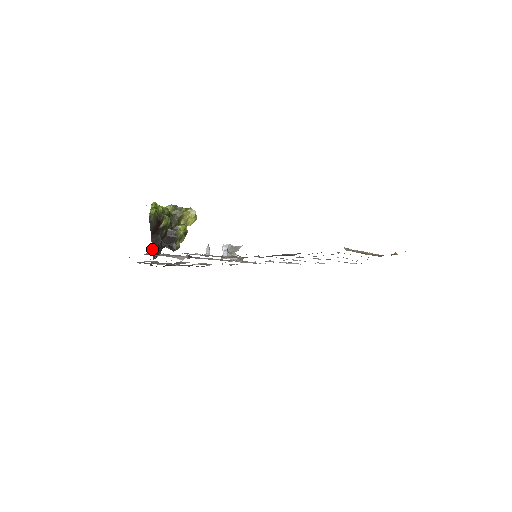
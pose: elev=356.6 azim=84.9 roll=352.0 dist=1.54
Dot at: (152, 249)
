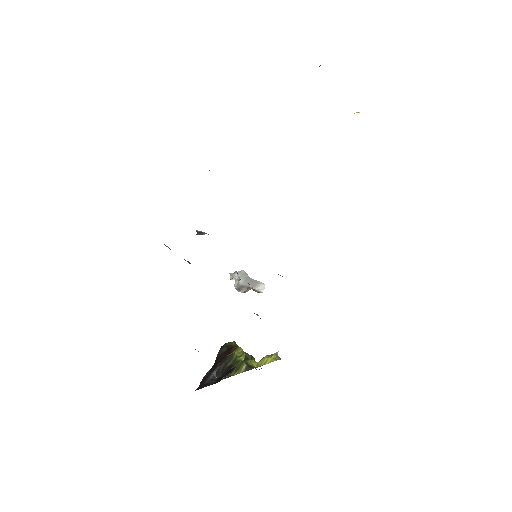
Dot at: (203, 379)
